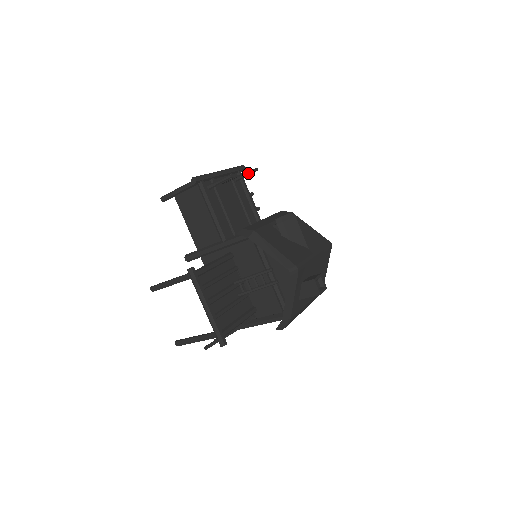
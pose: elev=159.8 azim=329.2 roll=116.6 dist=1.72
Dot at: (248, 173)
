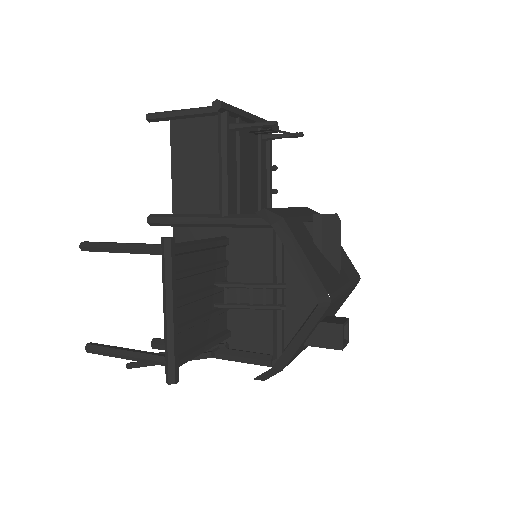
Dot at: (286, 135)
